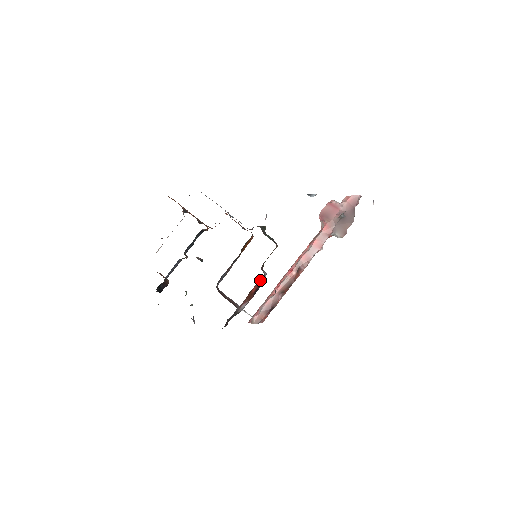
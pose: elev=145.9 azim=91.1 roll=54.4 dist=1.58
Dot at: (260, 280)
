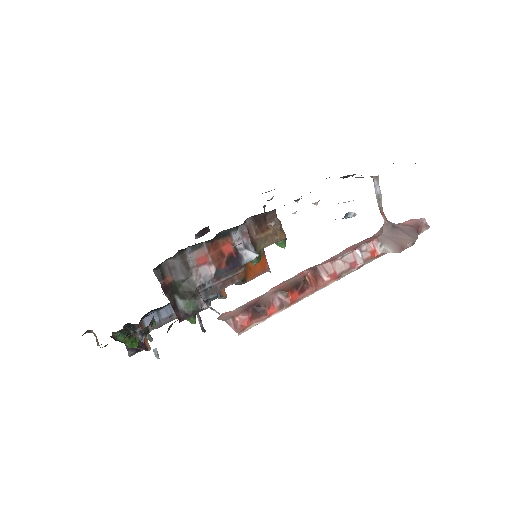
Dot at: (240, 242)
